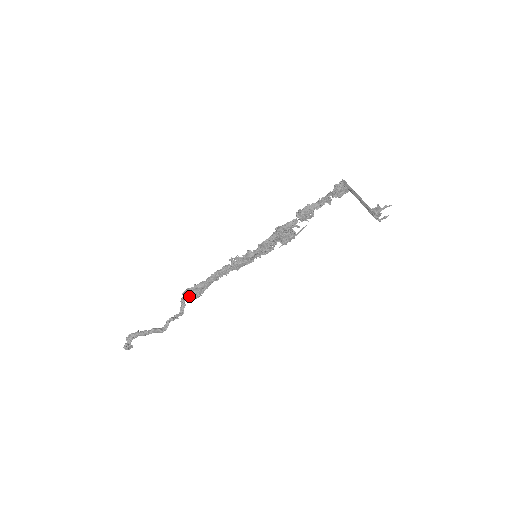
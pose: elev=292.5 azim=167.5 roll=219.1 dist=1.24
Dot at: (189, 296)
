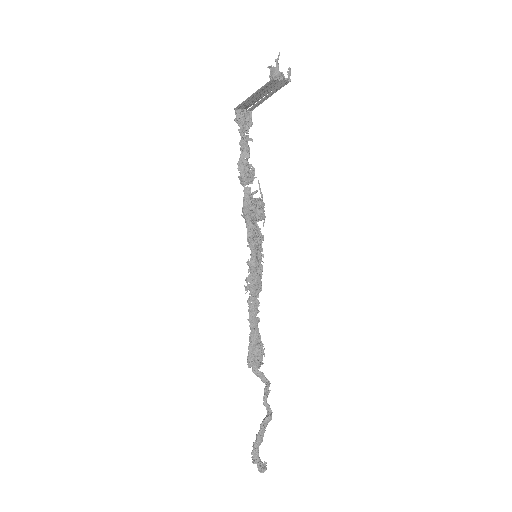
Dot at: (255, 362)
